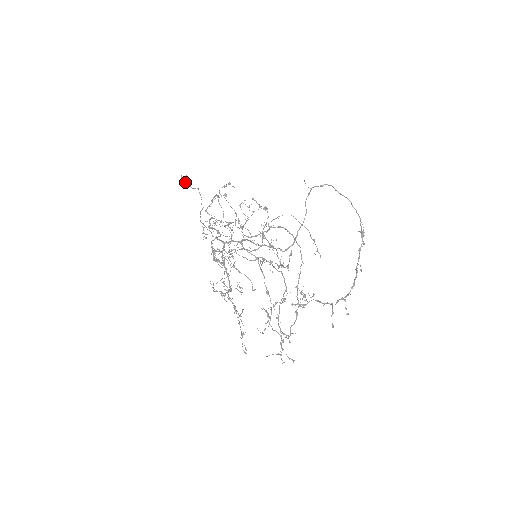
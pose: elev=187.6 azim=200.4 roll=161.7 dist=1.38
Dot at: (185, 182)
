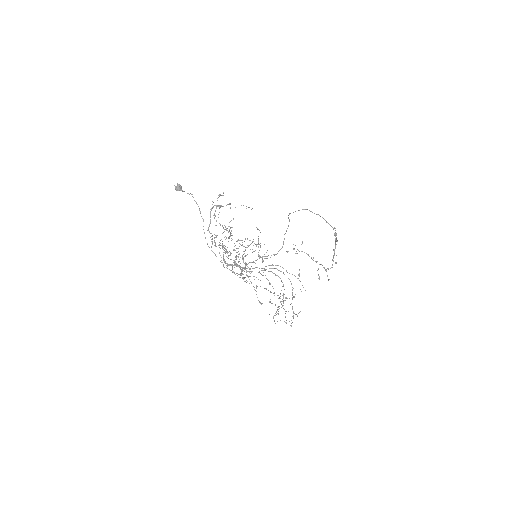
Dot at: (179, 190)
